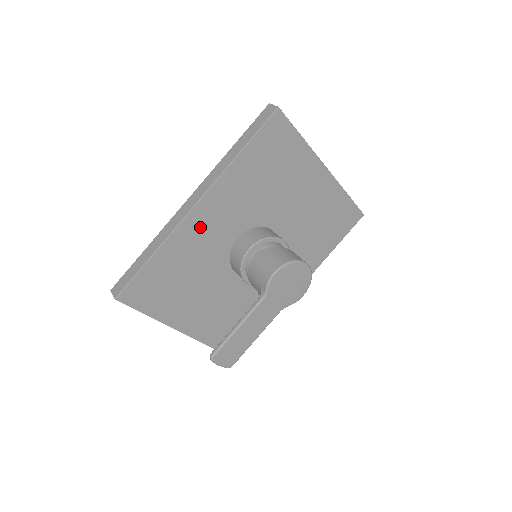
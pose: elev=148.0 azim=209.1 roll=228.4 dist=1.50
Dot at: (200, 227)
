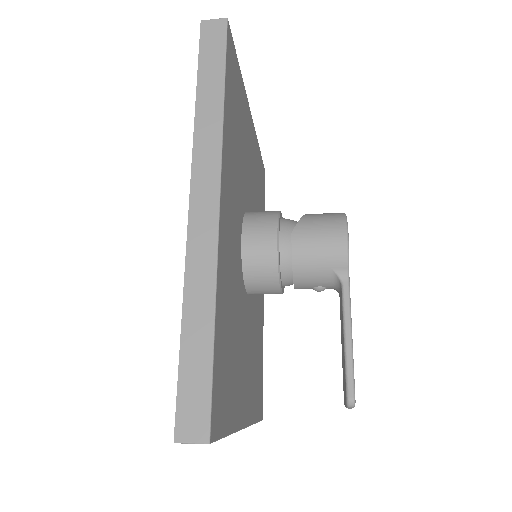
Dot at: (226, 238)
